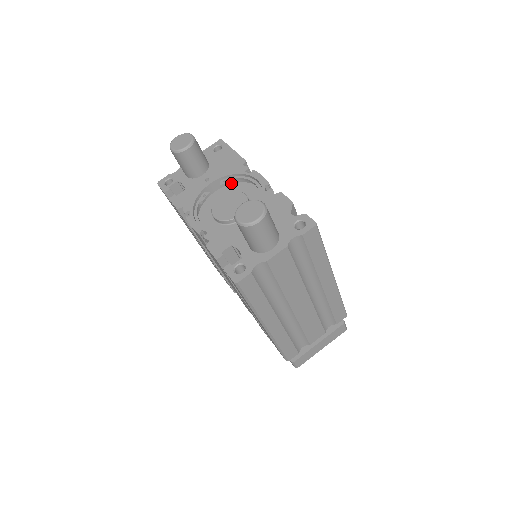
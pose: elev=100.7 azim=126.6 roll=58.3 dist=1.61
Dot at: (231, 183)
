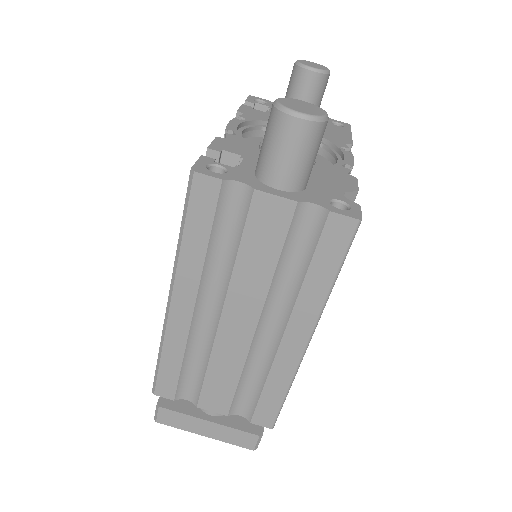
Dot at: occluded
